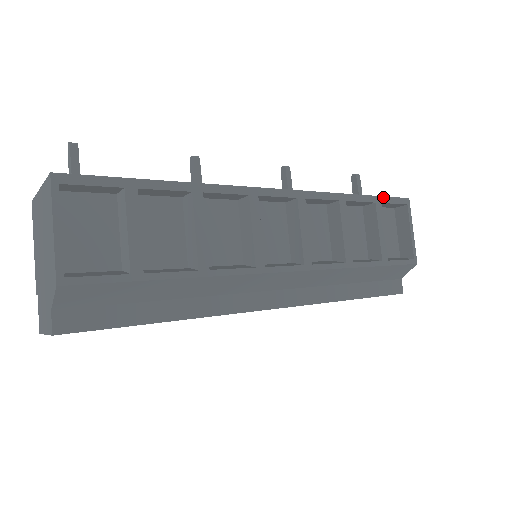
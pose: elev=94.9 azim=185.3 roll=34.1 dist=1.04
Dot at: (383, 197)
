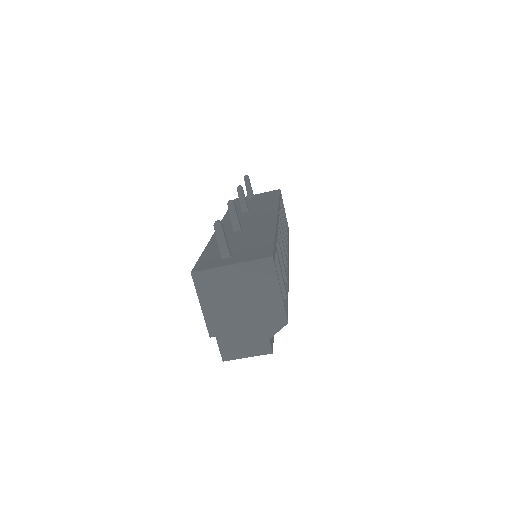
Dot at: occluded
